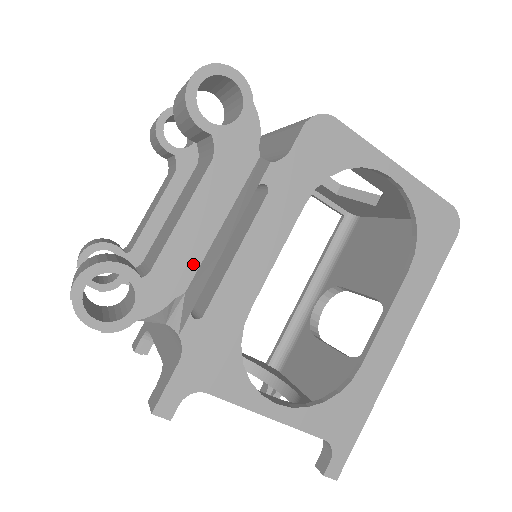
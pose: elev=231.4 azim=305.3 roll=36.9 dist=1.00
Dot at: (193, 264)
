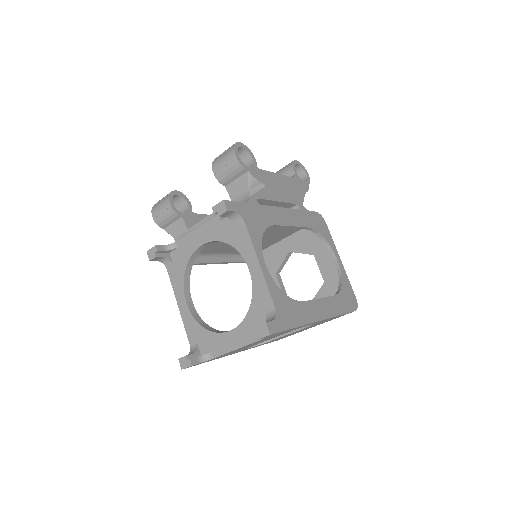
Dot at: (273, 185)
